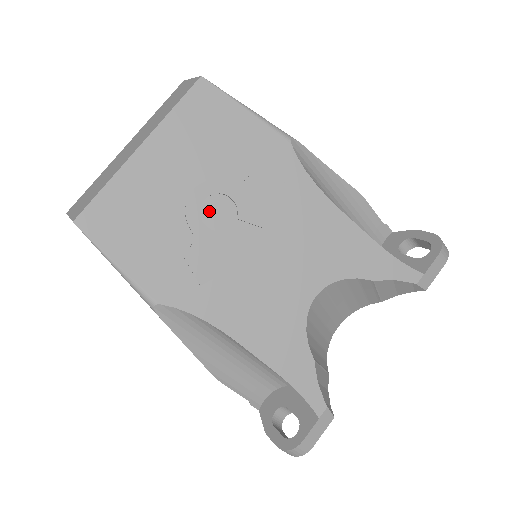
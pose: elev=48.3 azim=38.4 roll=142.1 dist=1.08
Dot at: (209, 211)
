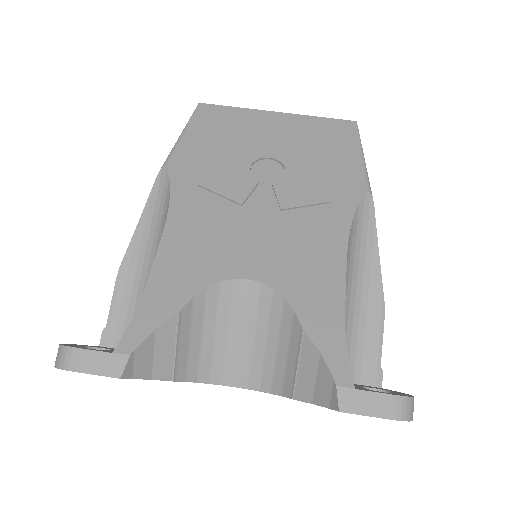
Dot at: (264, 166)
